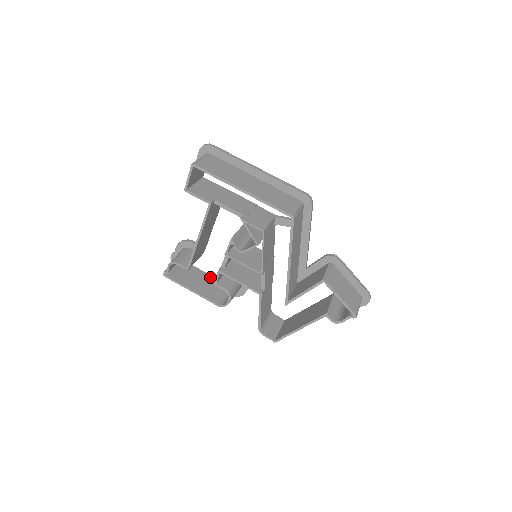
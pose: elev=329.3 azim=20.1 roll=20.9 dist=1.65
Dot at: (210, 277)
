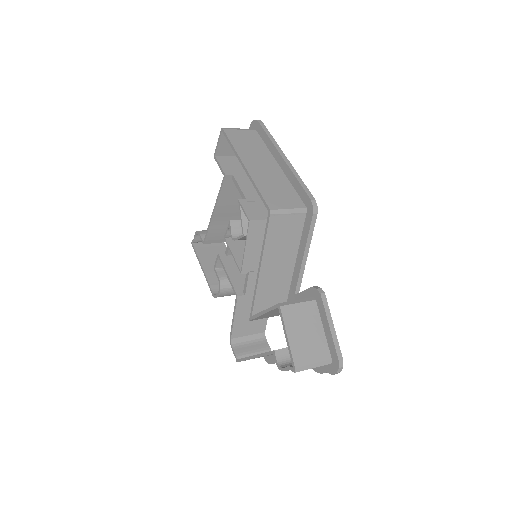
Dot at: occluded
